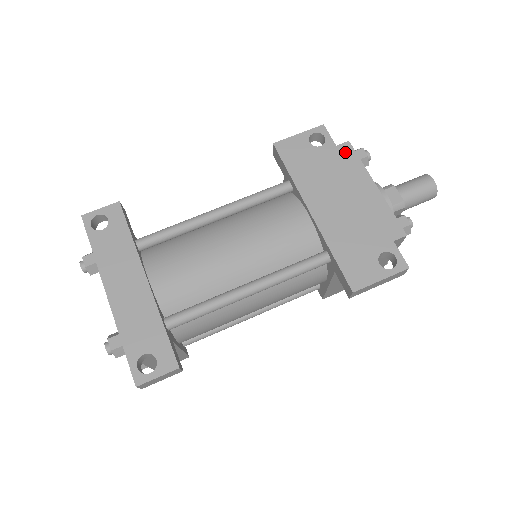
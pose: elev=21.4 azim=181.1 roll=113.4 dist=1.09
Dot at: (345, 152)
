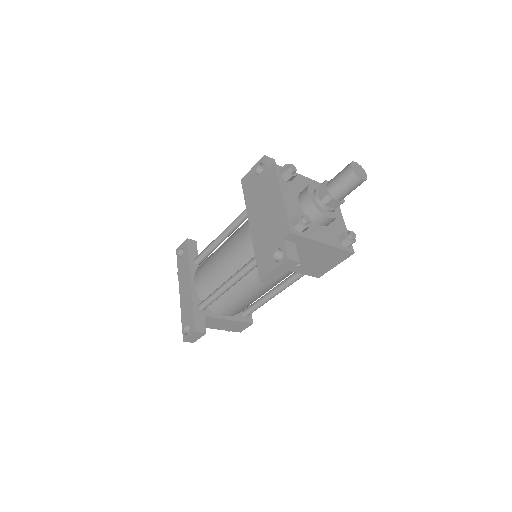
Dot at: (271, 174)
